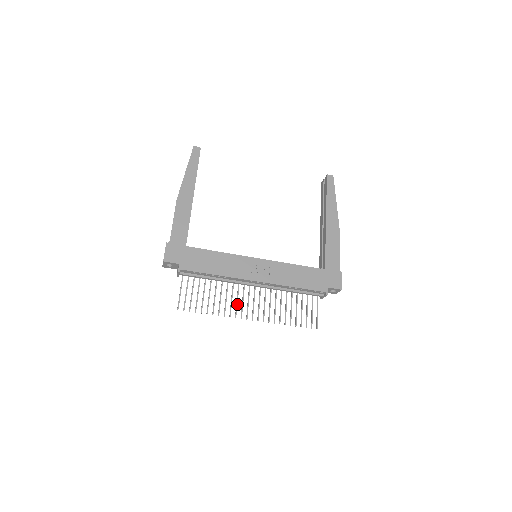
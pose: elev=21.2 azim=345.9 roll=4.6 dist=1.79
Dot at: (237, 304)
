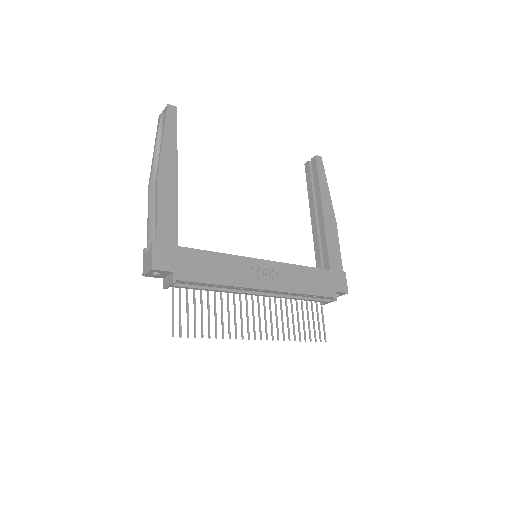
Dot at: (242, 320)
